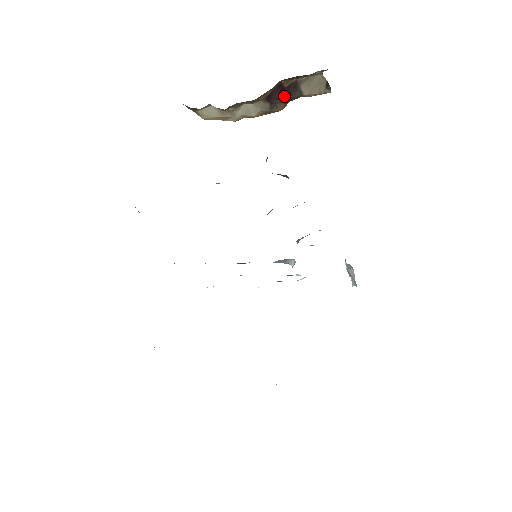
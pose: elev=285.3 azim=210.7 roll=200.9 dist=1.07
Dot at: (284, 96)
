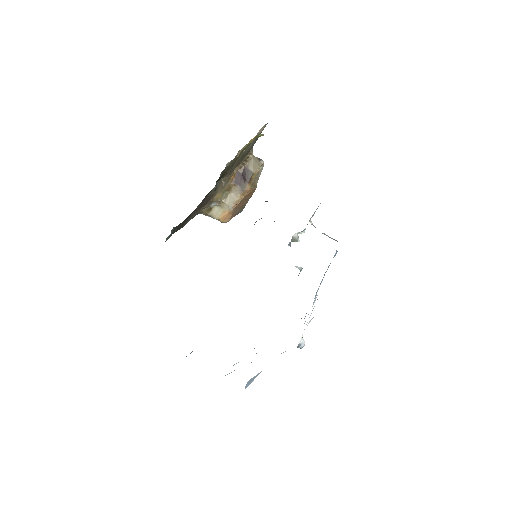
Dot at: (244, 178)
